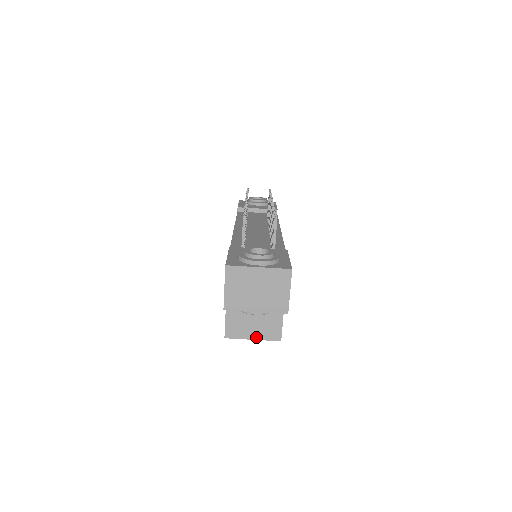
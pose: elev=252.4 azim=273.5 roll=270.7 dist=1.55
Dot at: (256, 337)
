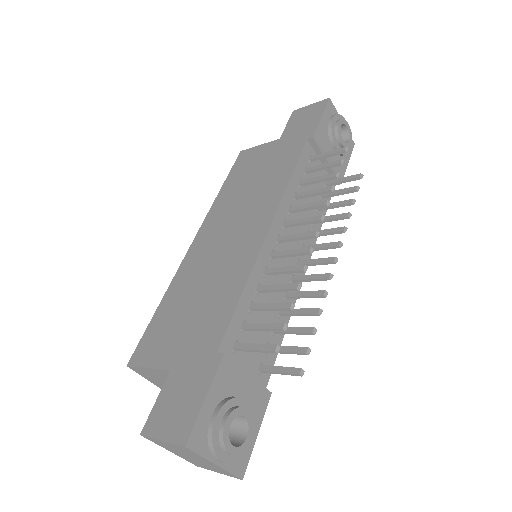
Dot at: (158, 385)
